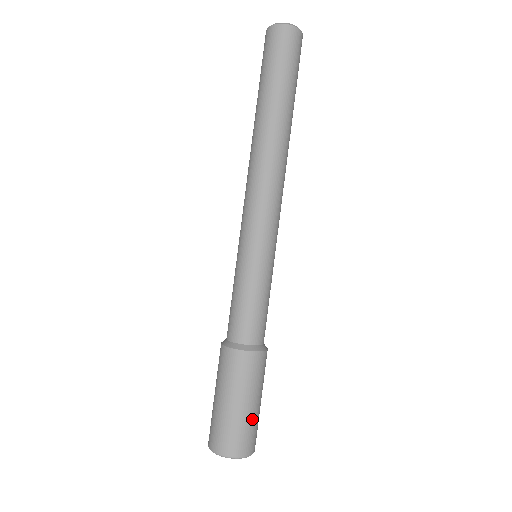
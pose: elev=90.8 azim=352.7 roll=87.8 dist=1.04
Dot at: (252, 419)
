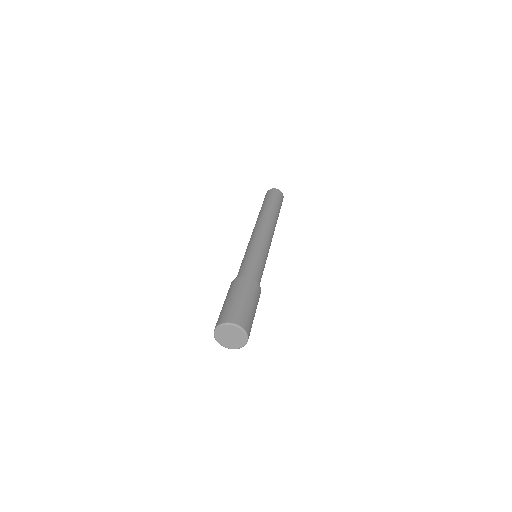
Dot at: occluded
